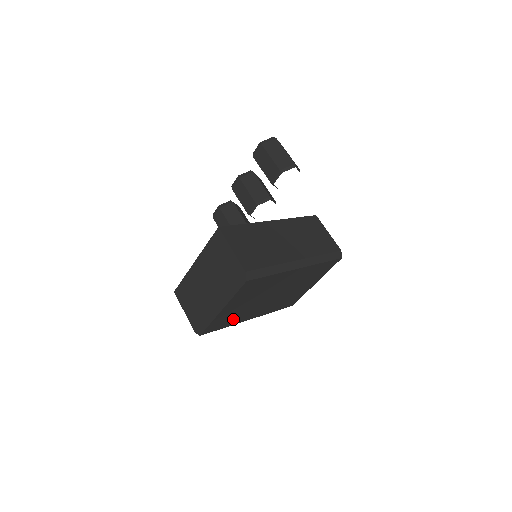
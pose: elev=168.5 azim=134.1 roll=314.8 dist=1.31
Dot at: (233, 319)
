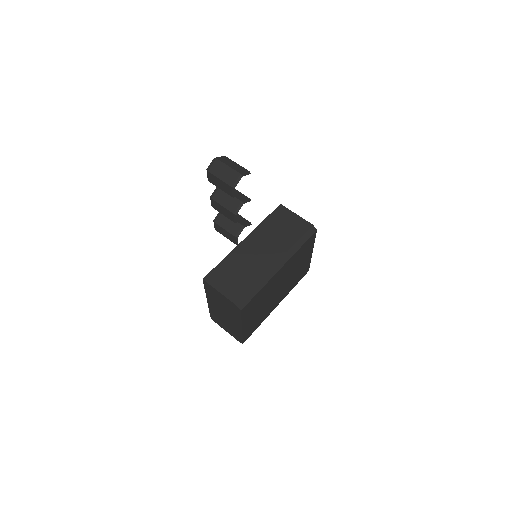
Dot at: (260, 319)
